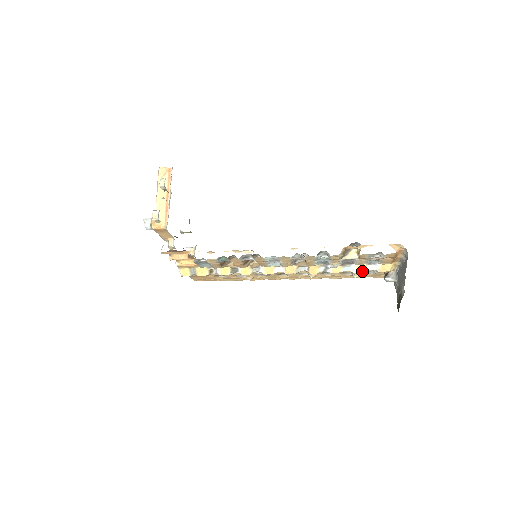
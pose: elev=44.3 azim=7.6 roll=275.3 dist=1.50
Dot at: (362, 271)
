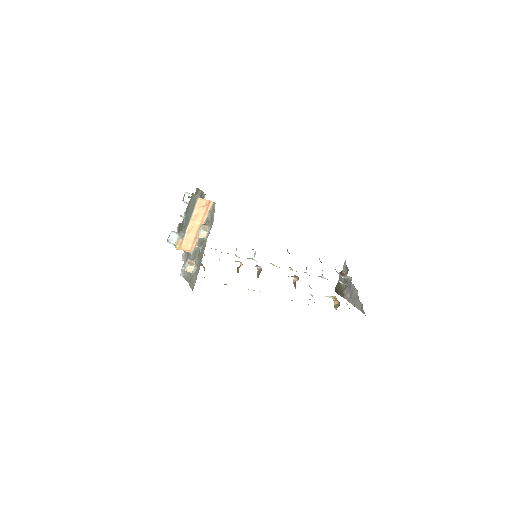
Dot at: occluded
